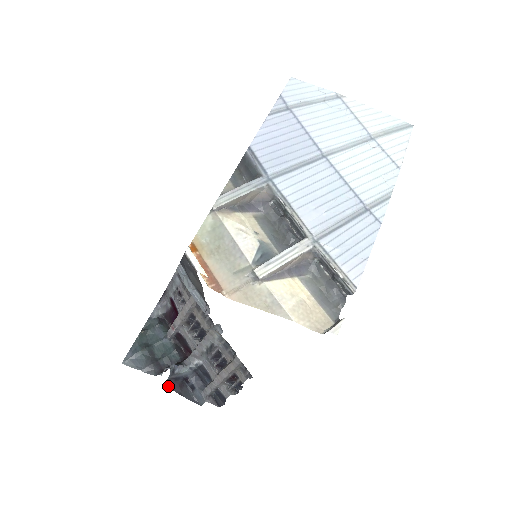
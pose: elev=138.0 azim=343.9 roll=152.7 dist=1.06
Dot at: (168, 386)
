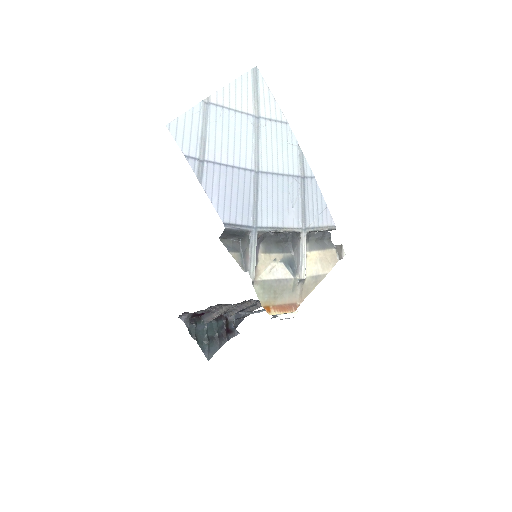
Dot at: occluded
